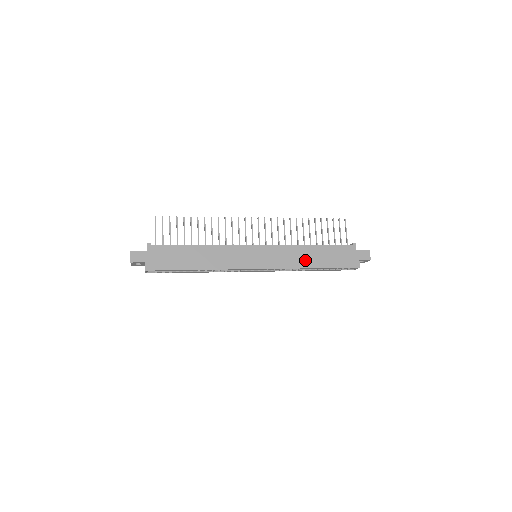
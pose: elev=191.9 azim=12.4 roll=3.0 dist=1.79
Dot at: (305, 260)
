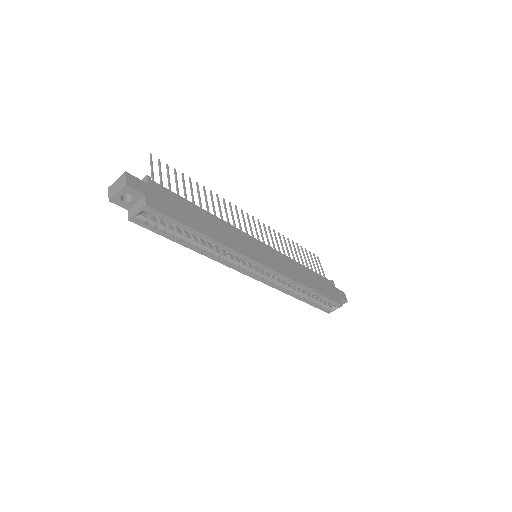
Dot at: (303, 278)
